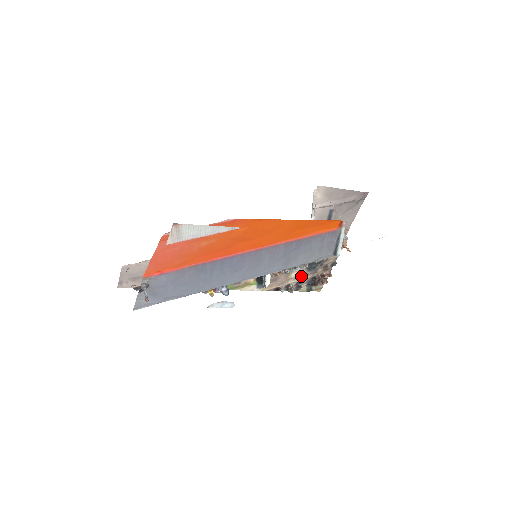
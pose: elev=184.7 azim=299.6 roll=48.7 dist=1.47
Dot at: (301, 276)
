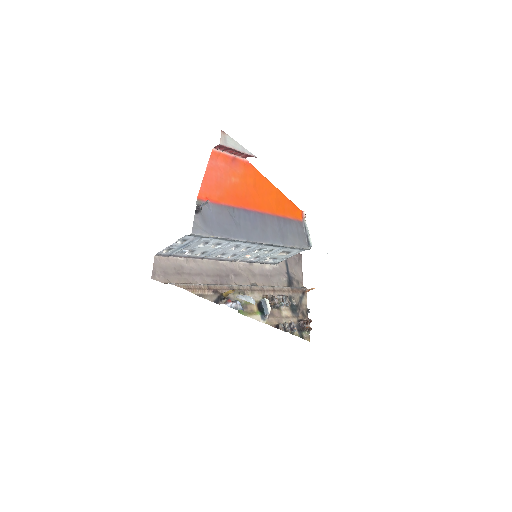
Dot at: (289, 317)
